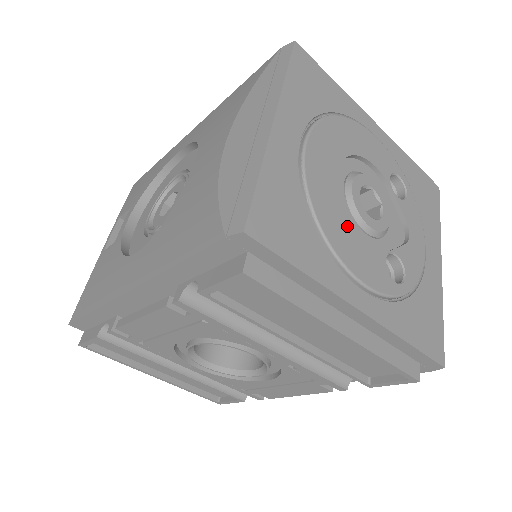
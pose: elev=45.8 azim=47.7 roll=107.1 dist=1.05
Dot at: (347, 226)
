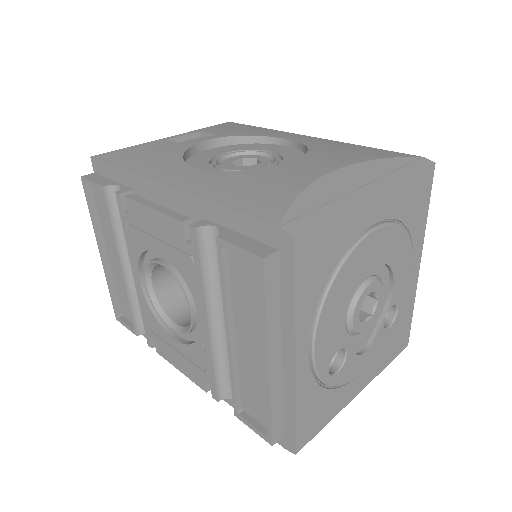
Dot at: (343, 304)
